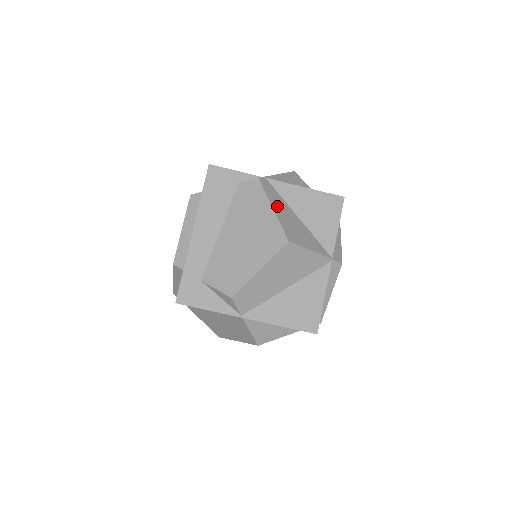
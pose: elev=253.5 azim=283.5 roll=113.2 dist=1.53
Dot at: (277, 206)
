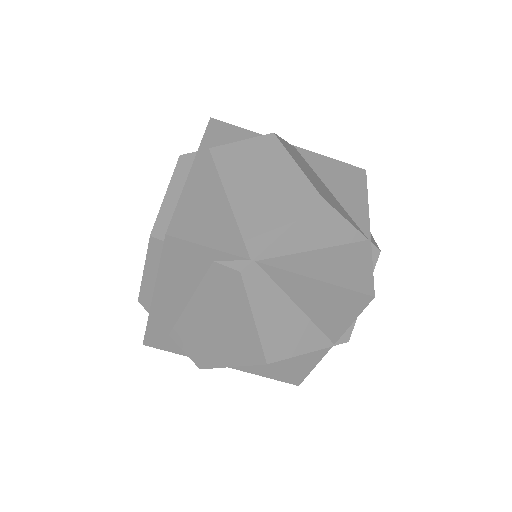
Dot at: (263, 310)
